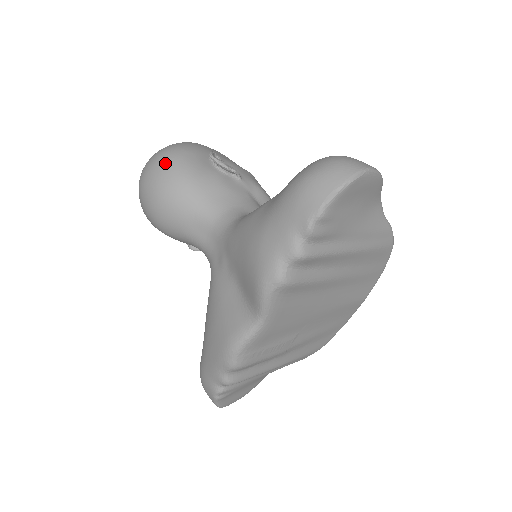
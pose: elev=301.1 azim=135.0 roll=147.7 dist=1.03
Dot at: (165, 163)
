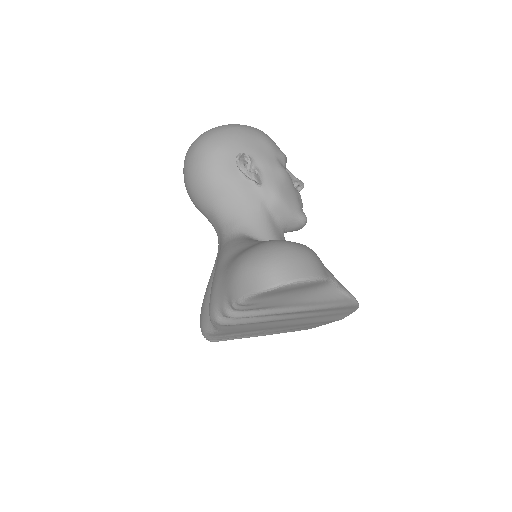
Dot at: (197, 157)
